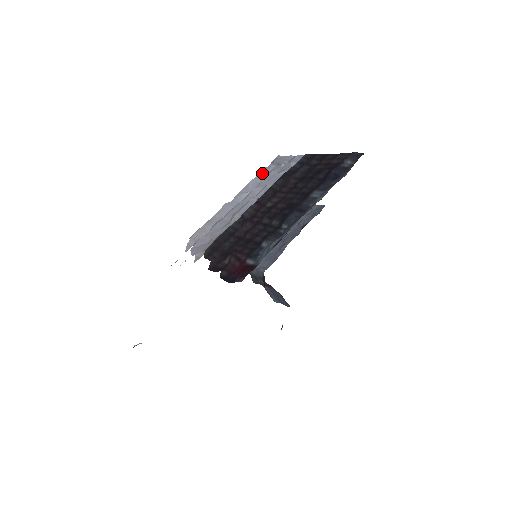
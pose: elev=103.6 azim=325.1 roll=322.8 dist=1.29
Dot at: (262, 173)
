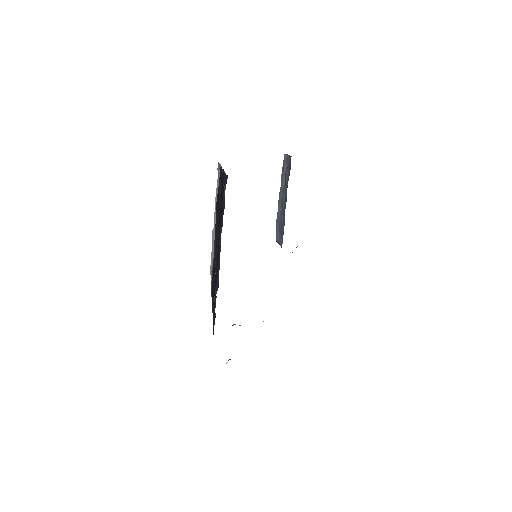
Dot at: (217, 189)
